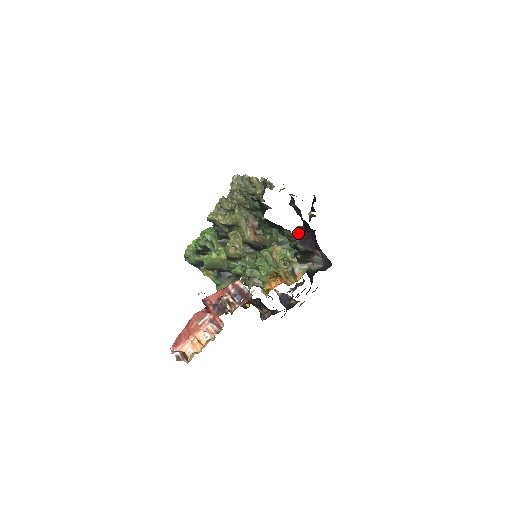
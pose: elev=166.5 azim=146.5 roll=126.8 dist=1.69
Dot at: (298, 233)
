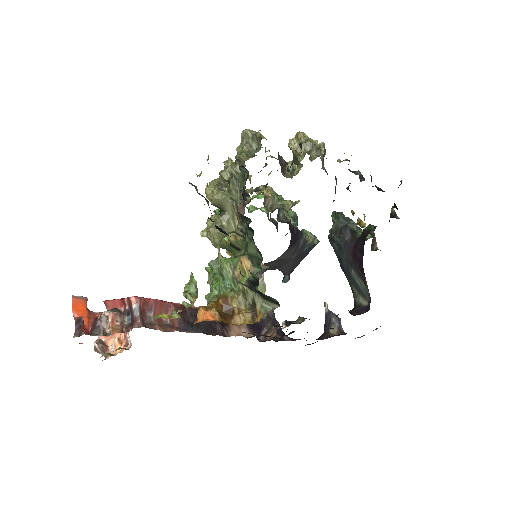
Dot at: (360, 236)
